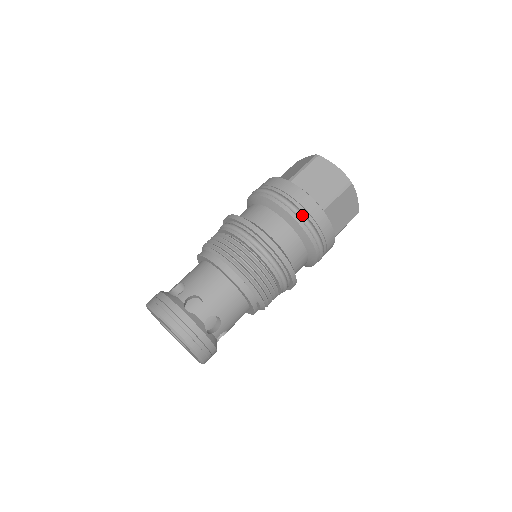
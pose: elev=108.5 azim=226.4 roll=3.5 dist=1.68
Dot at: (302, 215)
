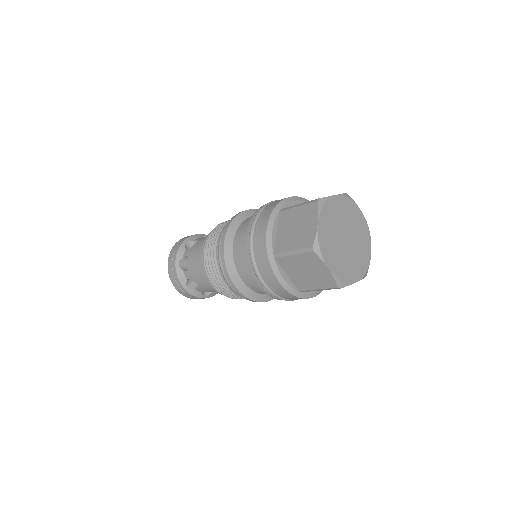
Dot at: occluded
